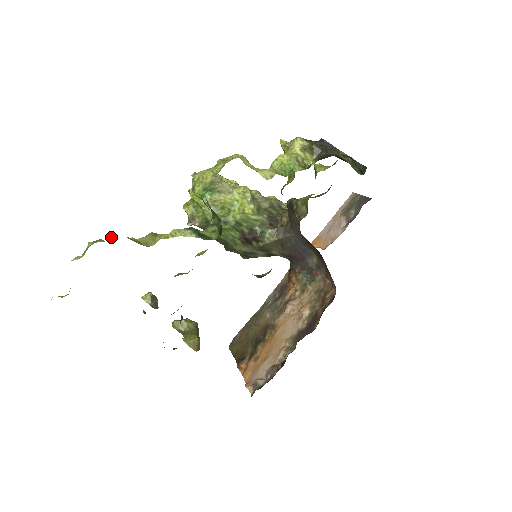
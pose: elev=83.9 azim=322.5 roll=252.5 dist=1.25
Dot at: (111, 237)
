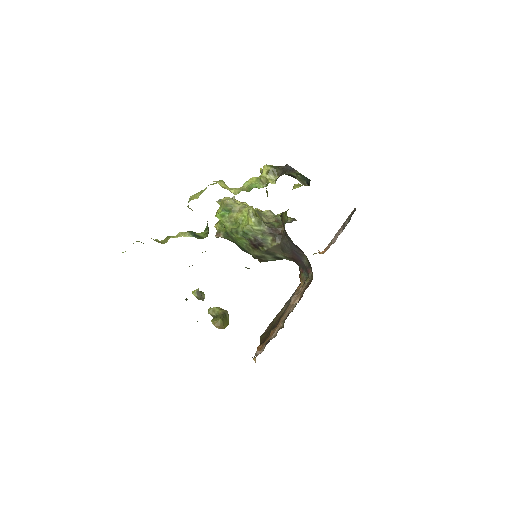
Dot at: occluded
